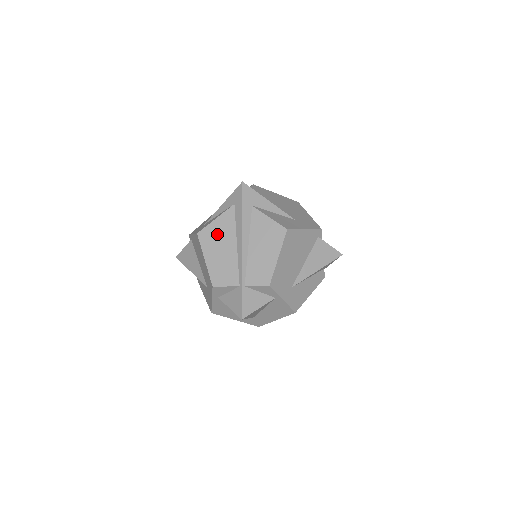
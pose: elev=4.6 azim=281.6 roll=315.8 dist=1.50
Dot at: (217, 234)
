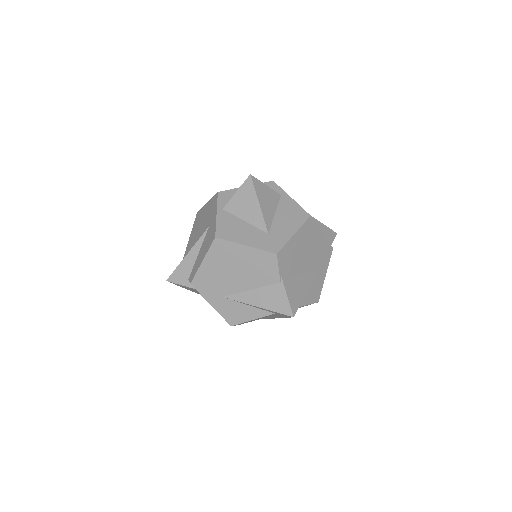
Dot at: occluded
